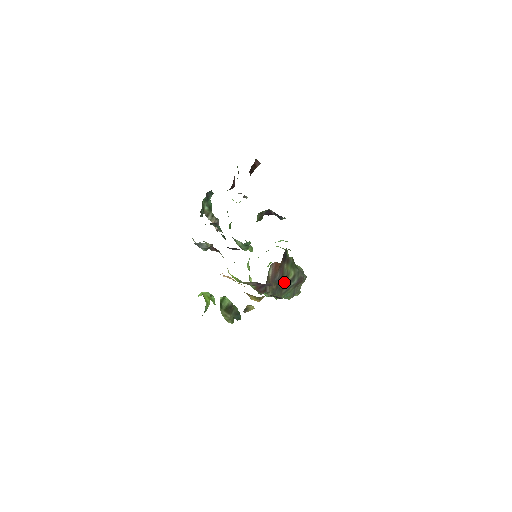
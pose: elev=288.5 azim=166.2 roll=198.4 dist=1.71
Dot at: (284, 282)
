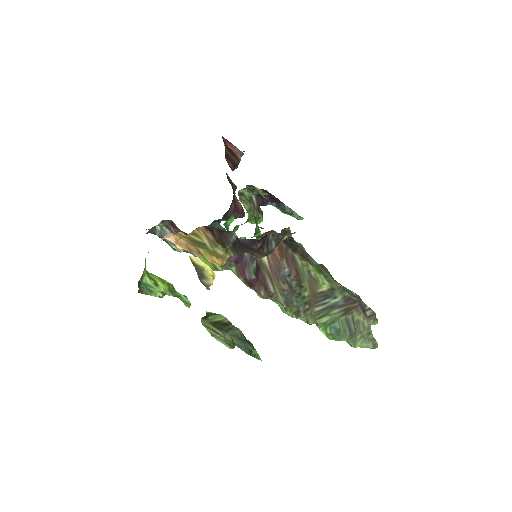
Dot at: (310, 291)
